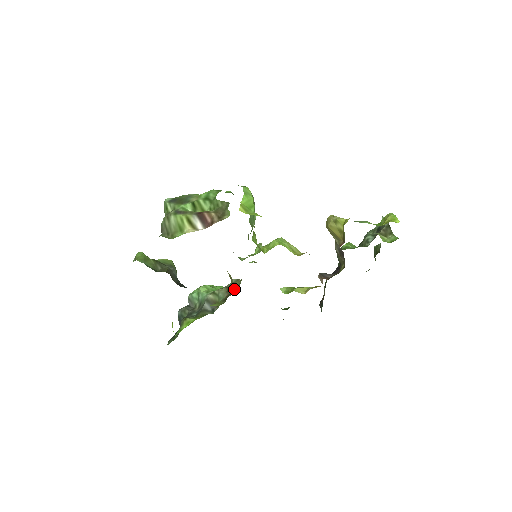
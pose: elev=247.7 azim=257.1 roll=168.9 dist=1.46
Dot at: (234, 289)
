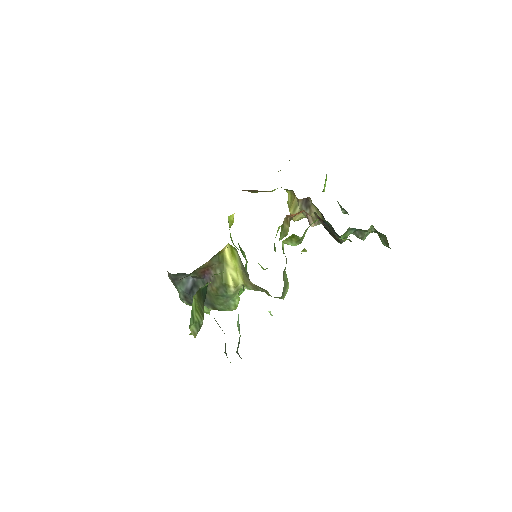
Dot at: occluded
